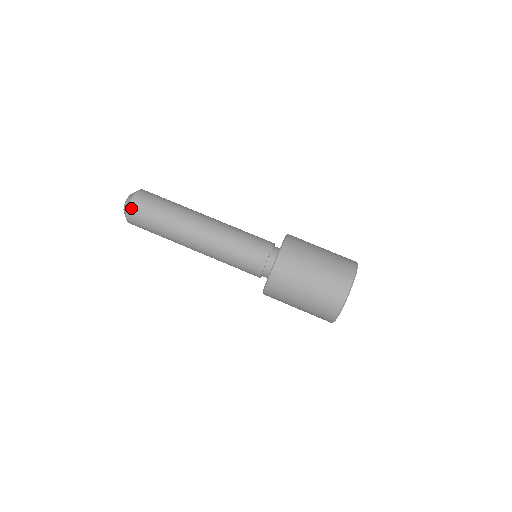
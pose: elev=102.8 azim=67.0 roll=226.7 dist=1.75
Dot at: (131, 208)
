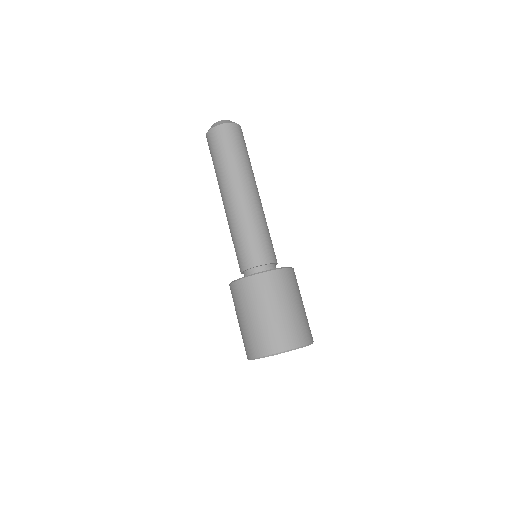
Dot at: (222, 127)
